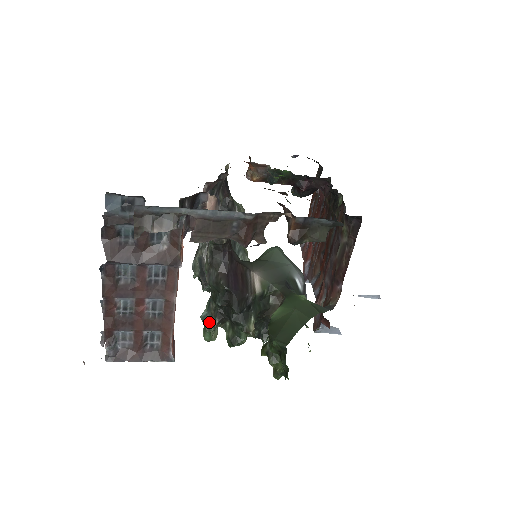
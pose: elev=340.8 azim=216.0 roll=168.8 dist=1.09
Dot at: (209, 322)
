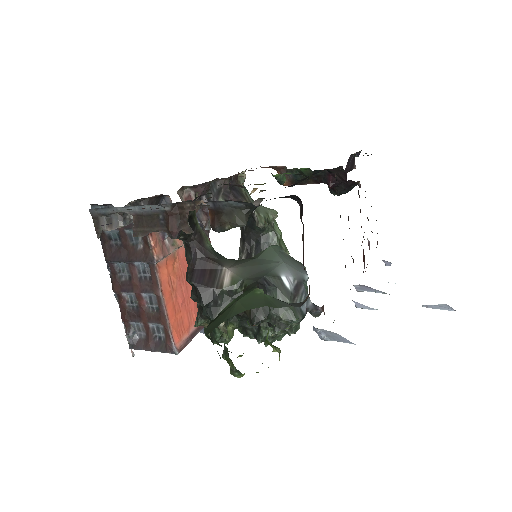
Dot at: (196, 317)
